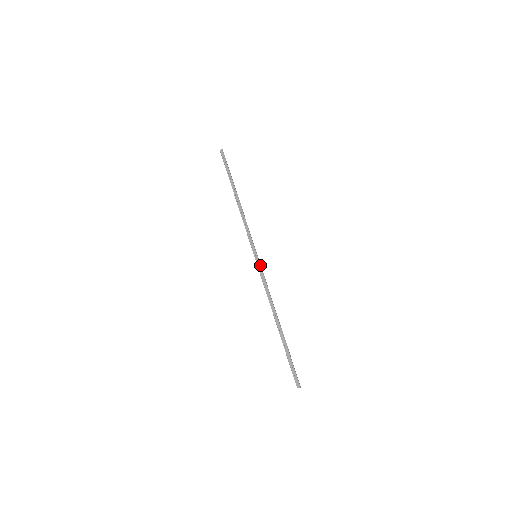
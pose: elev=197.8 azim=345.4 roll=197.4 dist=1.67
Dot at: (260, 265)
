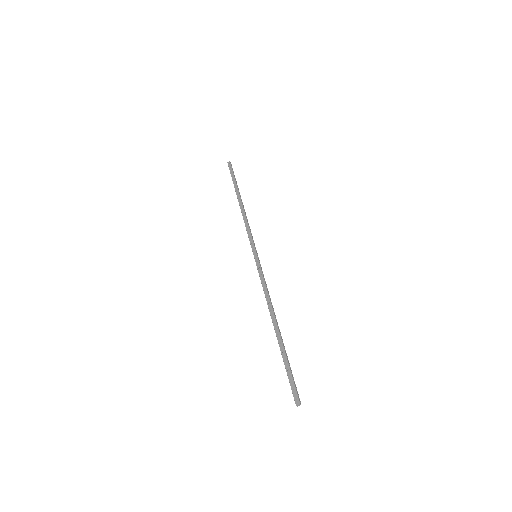
Dot at: (259, 264)
